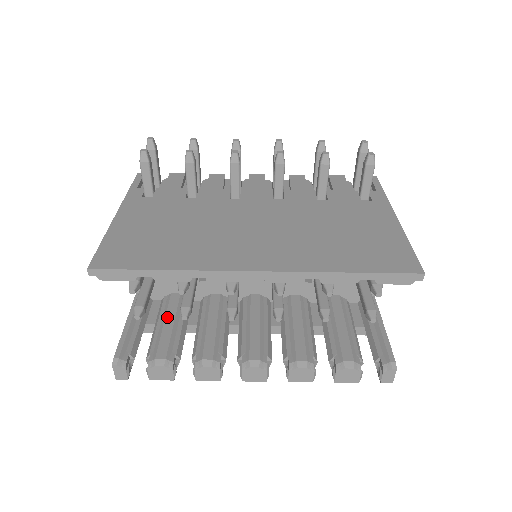
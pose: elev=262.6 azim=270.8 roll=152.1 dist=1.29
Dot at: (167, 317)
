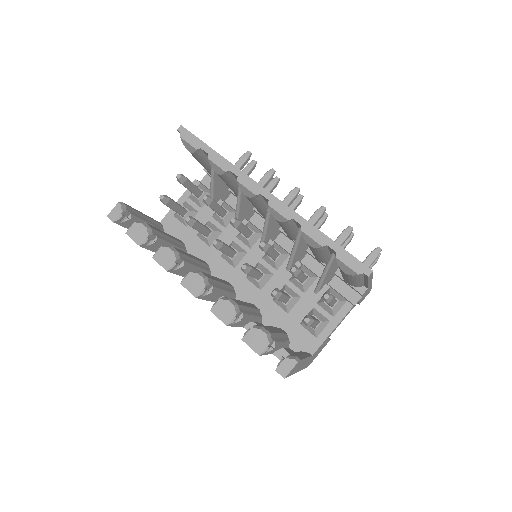
Dot at: (168, 234)
